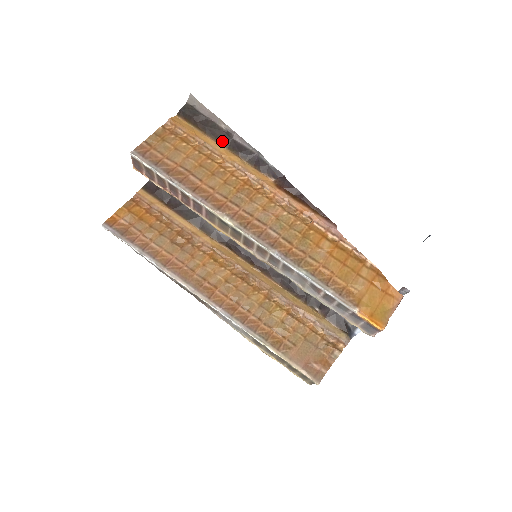
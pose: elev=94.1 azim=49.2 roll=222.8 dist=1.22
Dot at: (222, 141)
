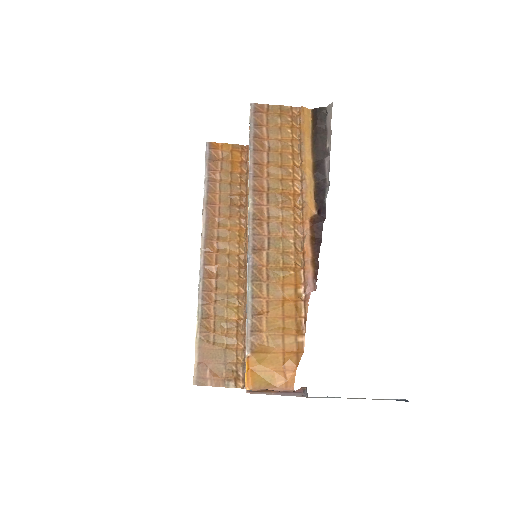
Dot at: (316, 153)
